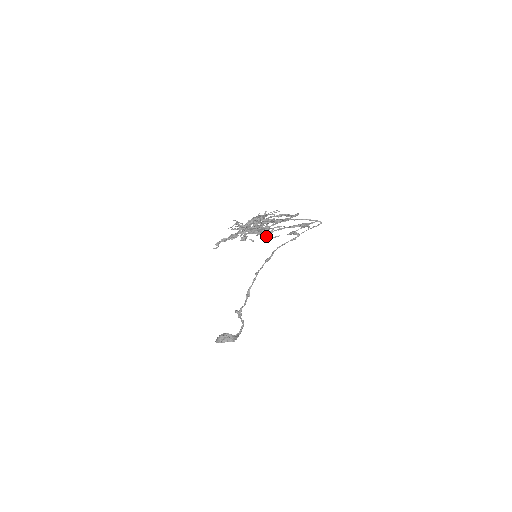
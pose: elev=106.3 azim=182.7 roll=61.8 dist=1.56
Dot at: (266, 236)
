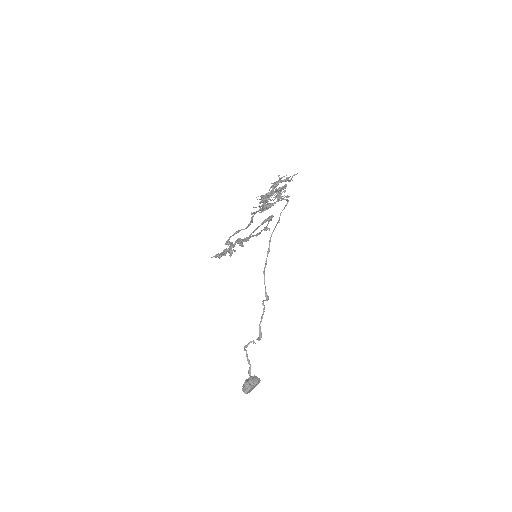
Dot at: occluded
